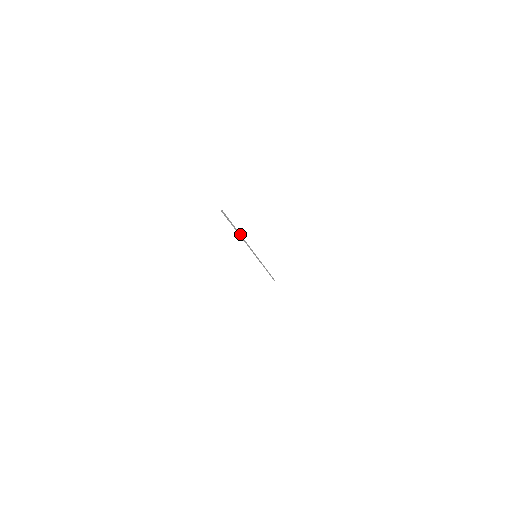
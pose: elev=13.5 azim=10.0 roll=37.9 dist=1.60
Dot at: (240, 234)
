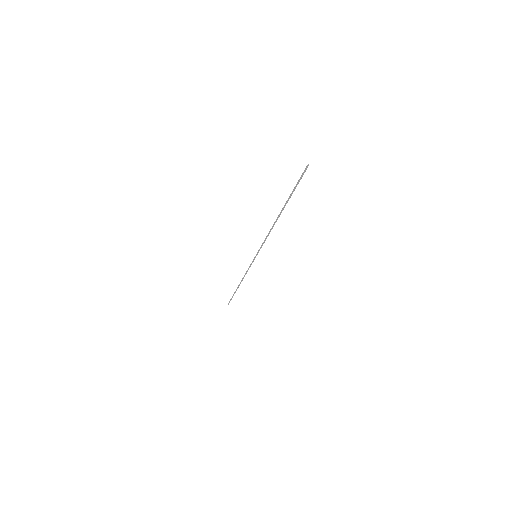
Dot at: occluded
